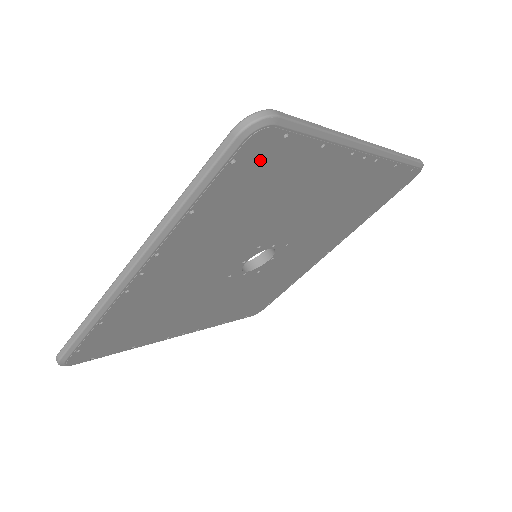
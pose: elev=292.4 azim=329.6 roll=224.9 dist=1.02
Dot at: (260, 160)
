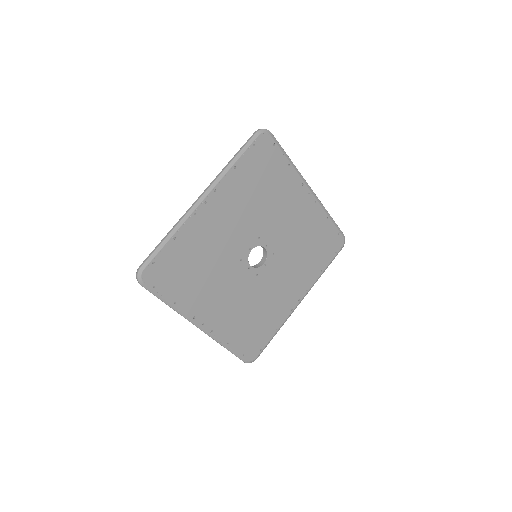
Dot at: (264, 153)
